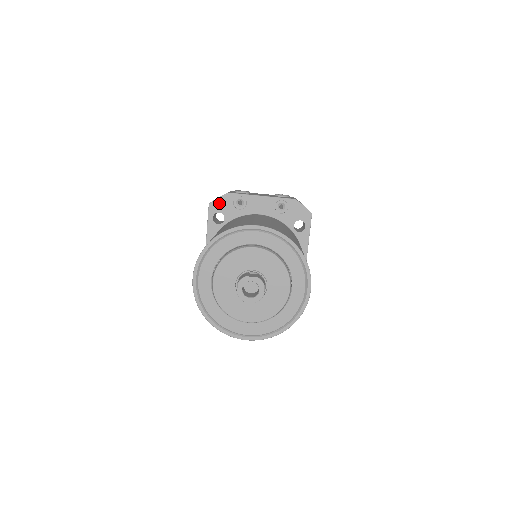
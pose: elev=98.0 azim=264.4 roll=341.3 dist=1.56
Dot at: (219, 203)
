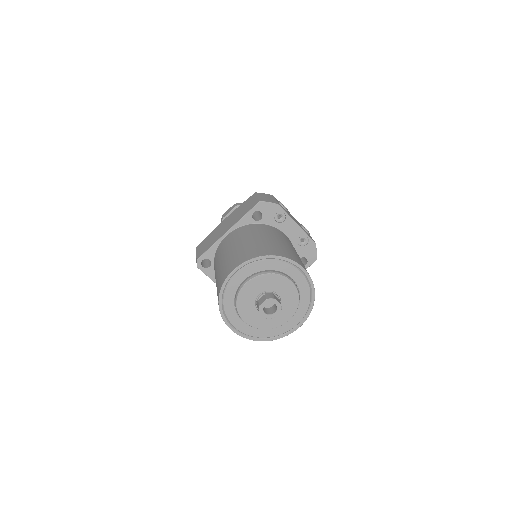
Dot at: (267, 206)
